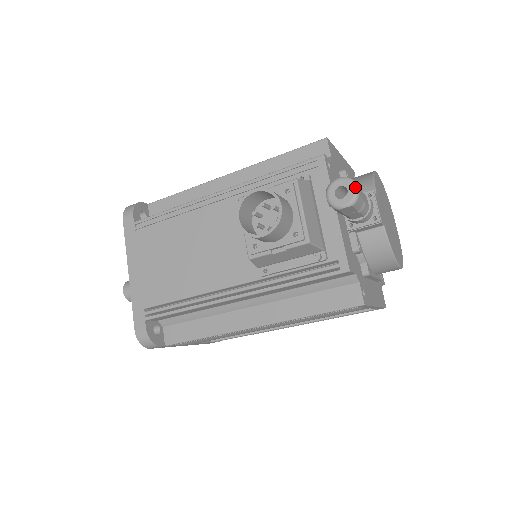
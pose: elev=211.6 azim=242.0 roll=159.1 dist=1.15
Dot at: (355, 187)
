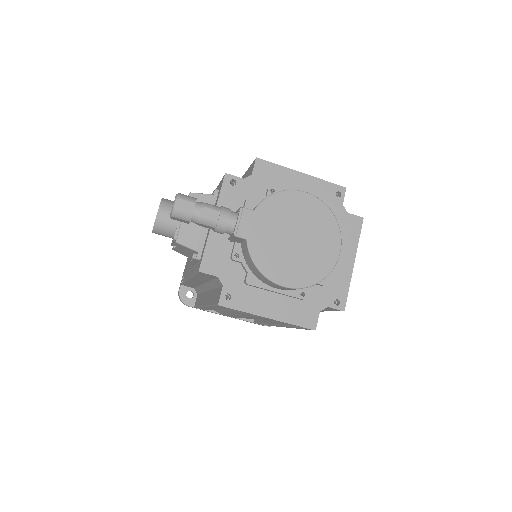
Dot at: (174, 202)
